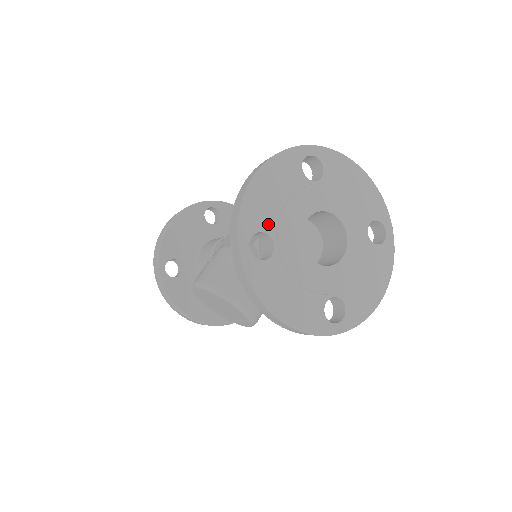
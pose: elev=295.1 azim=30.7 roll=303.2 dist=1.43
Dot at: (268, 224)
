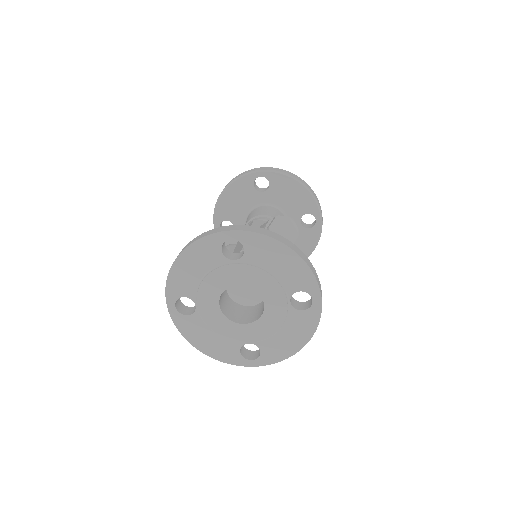
Dot at: (190, 292)
